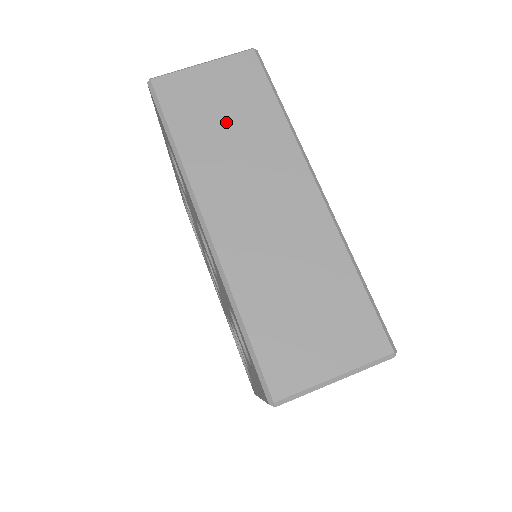
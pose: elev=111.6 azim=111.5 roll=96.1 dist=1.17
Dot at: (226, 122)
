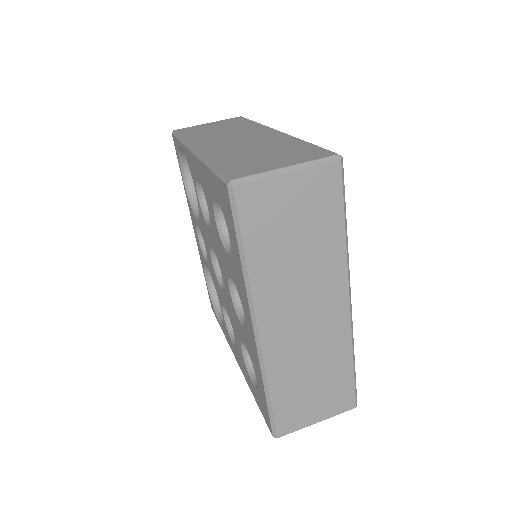
Dot at: (295, 240)
